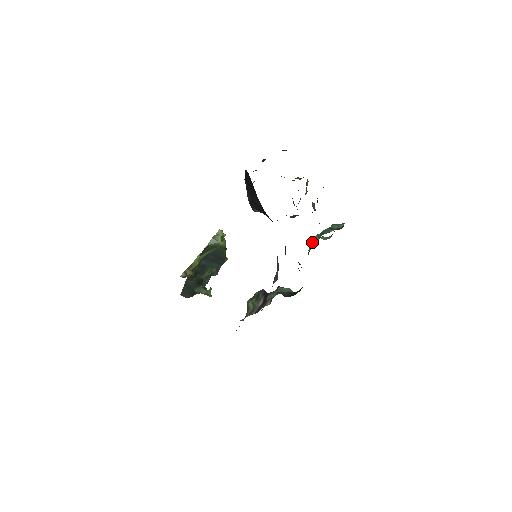
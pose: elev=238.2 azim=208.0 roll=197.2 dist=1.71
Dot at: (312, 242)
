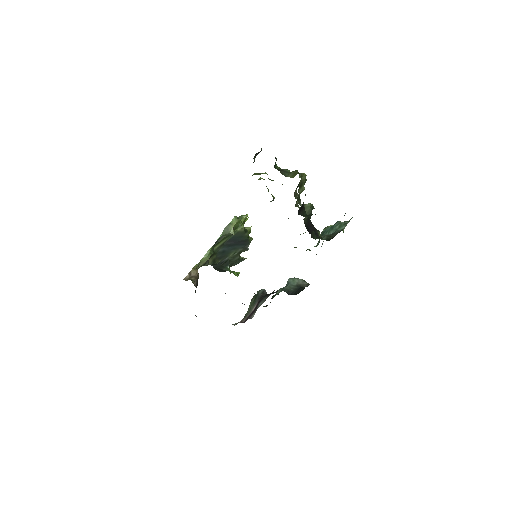
Dot at: occluded
